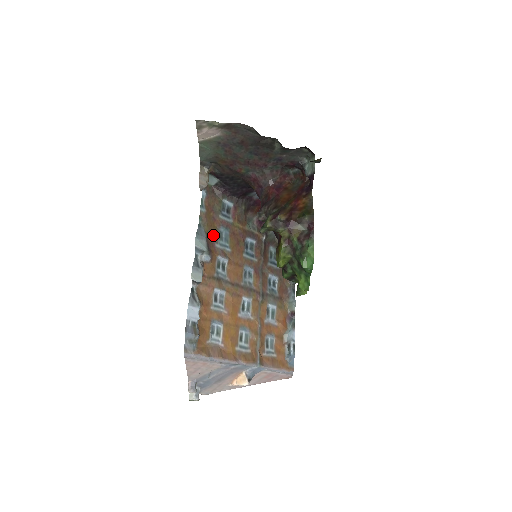
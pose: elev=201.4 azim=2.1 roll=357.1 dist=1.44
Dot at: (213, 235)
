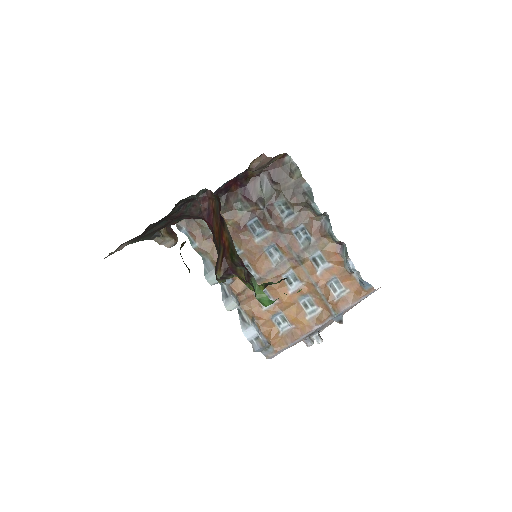
Dot at: occluded
